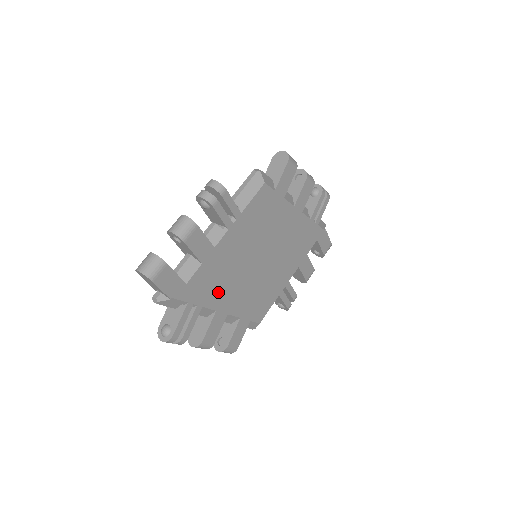
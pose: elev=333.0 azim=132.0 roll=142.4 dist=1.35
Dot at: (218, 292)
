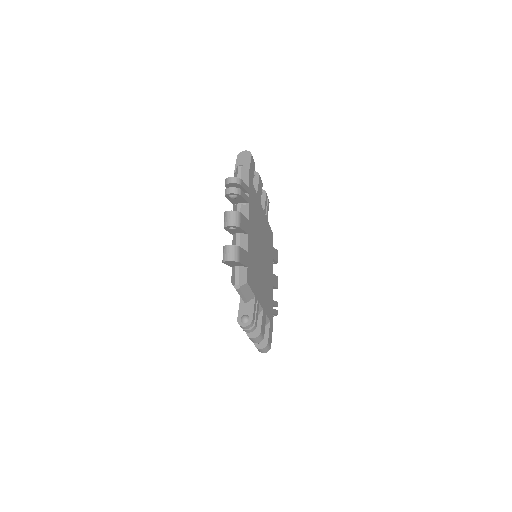
Dot at: (252, 217)
